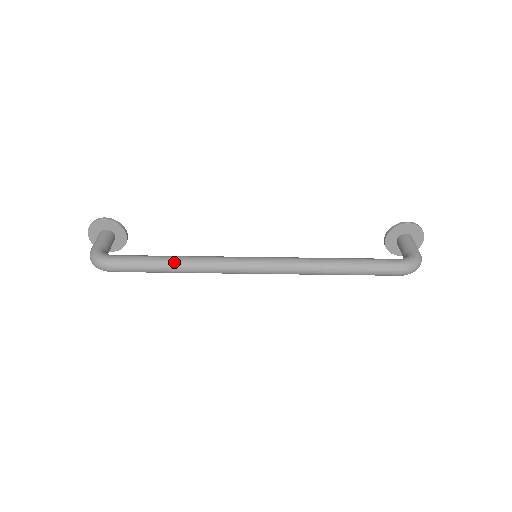
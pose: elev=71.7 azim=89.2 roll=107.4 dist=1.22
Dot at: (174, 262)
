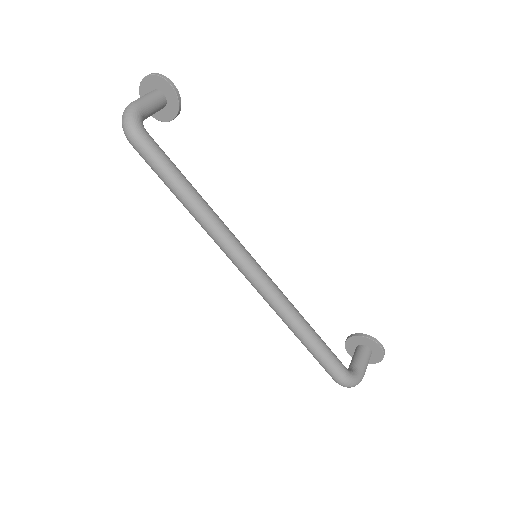
Dot at: (191, 197)
